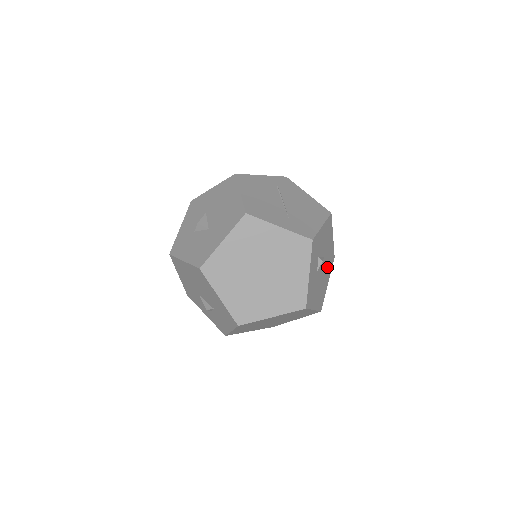
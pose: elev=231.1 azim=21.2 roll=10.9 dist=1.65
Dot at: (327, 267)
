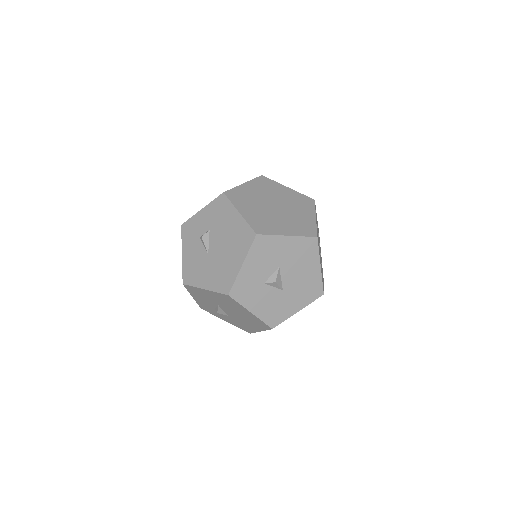
Dot at: occluded
